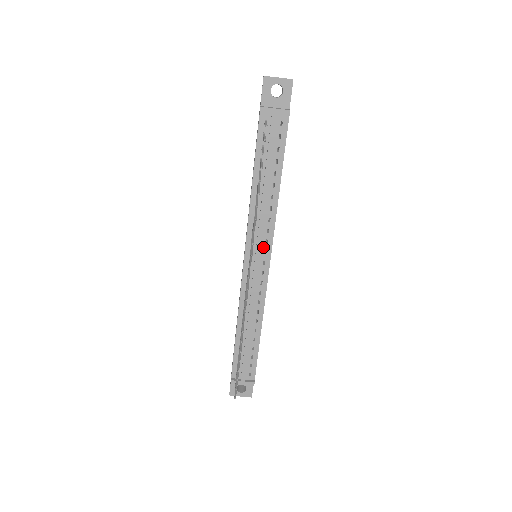
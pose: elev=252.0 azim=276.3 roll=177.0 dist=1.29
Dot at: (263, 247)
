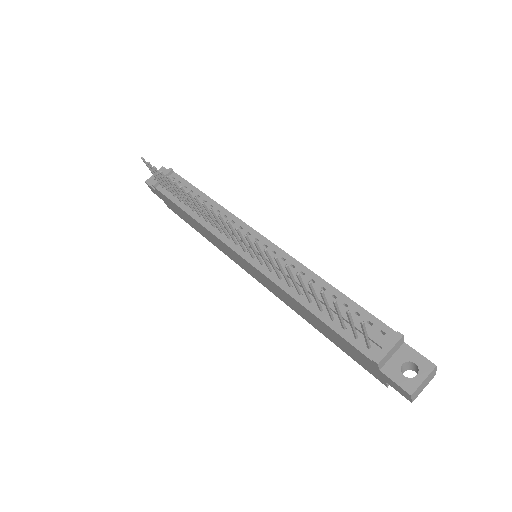
Dot at: (243, 233)
